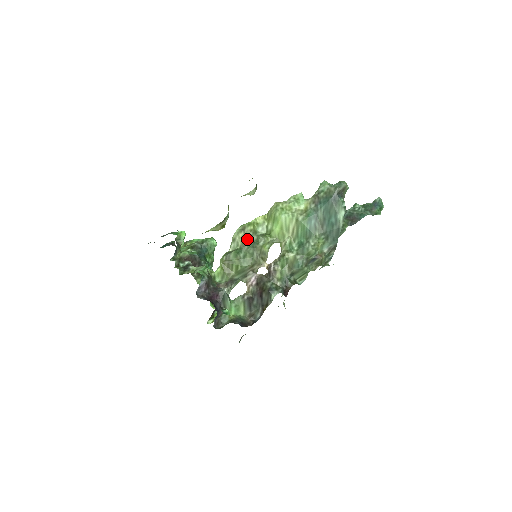
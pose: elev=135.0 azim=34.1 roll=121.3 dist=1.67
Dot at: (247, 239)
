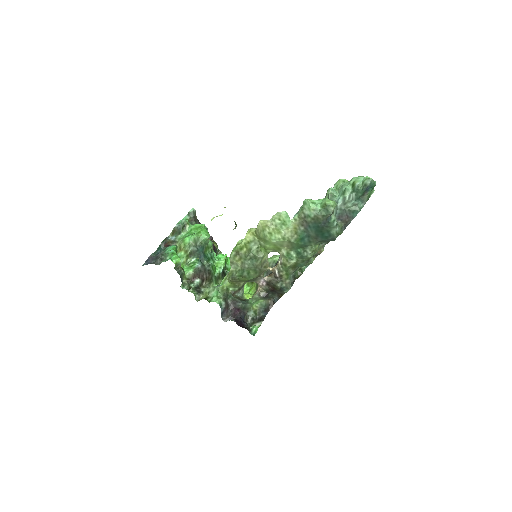
Dot at: (244, 259)
